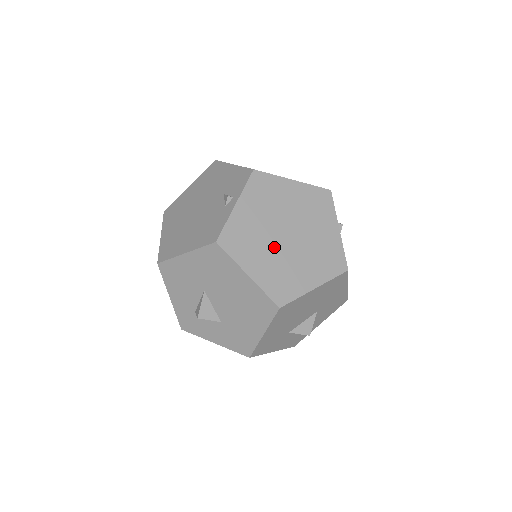
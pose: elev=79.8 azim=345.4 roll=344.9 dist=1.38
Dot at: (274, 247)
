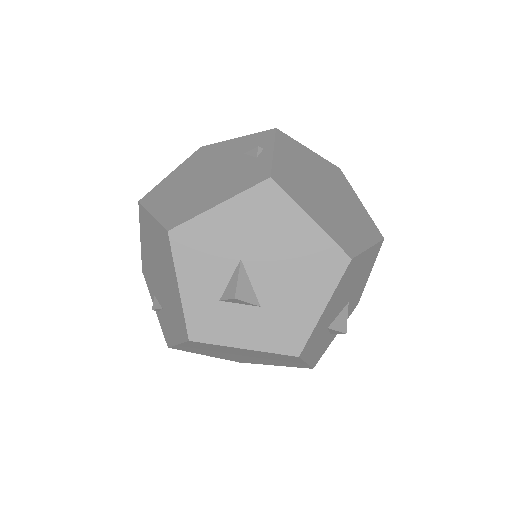
Dot at: (321, 200)
